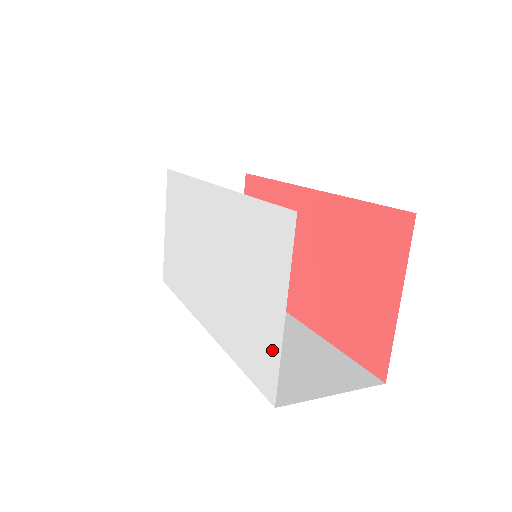
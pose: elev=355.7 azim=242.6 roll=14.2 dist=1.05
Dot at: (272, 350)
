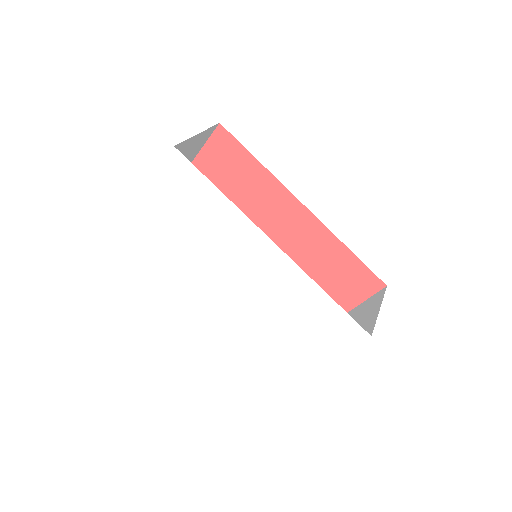
Dot at: (304, 366)
